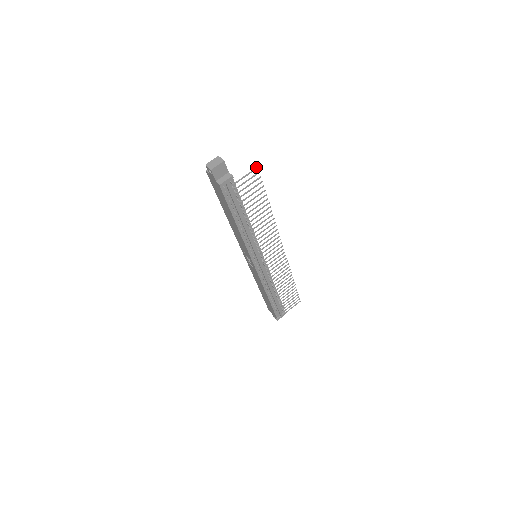
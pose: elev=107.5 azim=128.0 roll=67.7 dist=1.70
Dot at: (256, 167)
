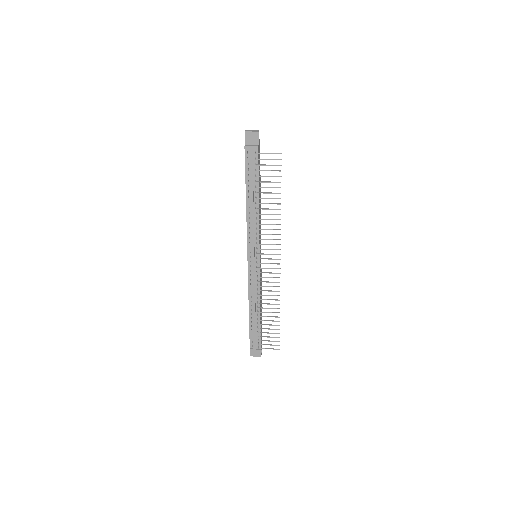
Dot at: (280, 153)
